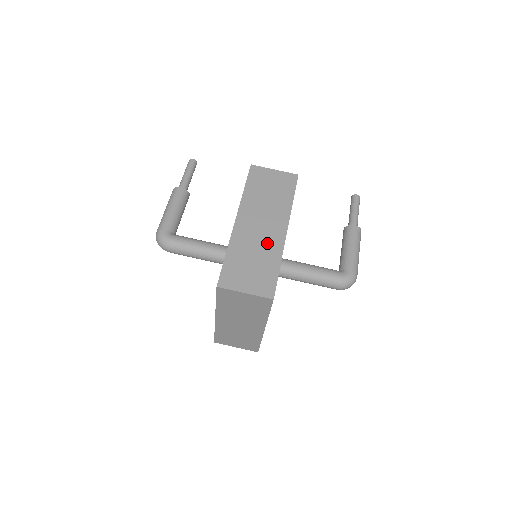
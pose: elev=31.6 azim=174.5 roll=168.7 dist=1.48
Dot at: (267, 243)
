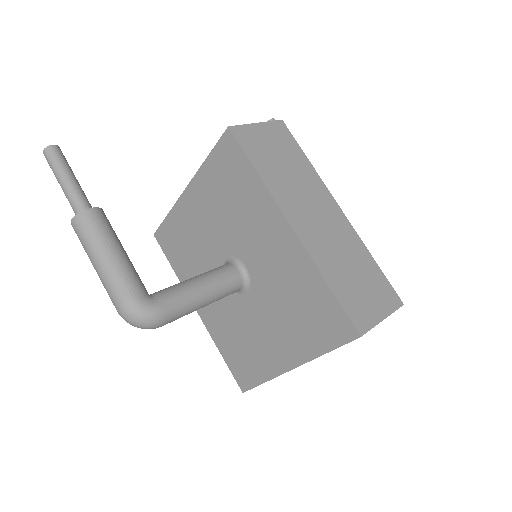
Dot at: (342, 237)
